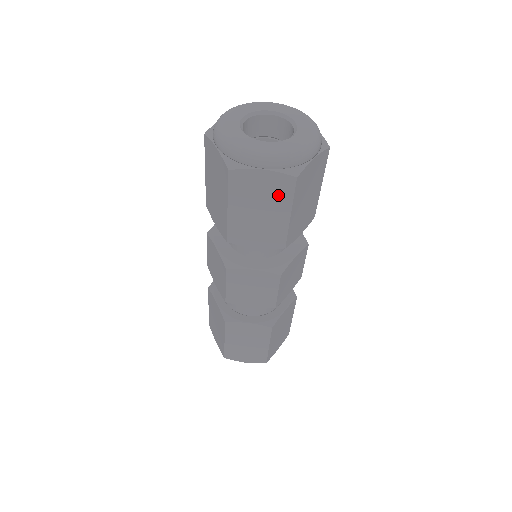
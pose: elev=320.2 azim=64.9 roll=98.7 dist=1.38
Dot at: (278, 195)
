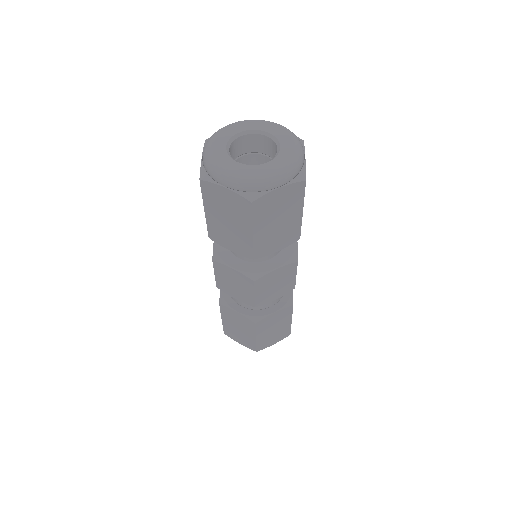
Dot at: (240, 212)
